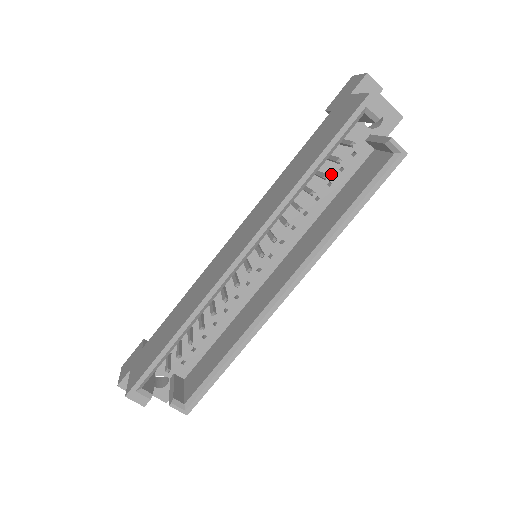
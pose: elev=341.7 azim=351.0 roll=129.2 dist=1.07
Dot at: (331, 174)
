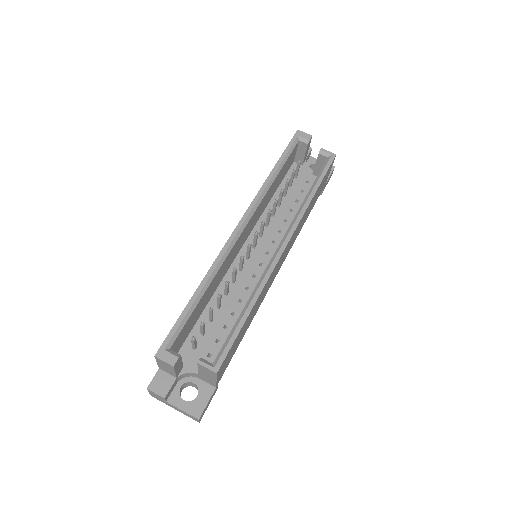
Dot at: (296, 195)
